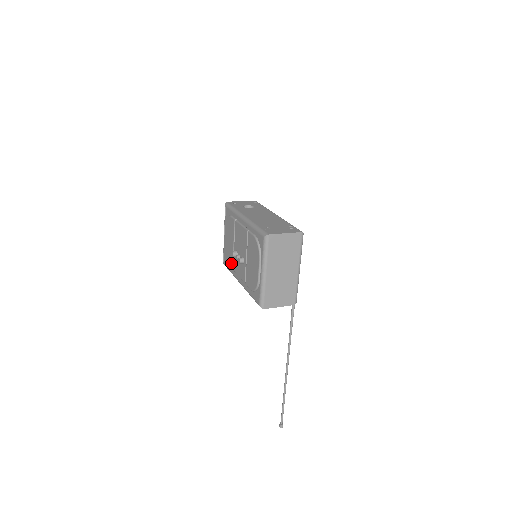
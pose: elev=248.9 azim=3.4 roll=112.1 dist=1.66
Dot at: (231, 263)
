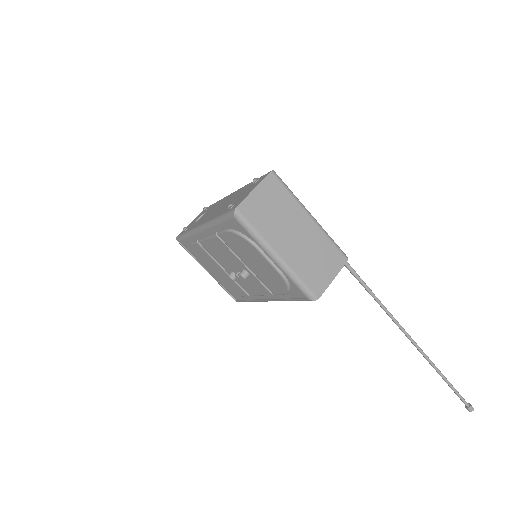
Dot at: (241, 291)
